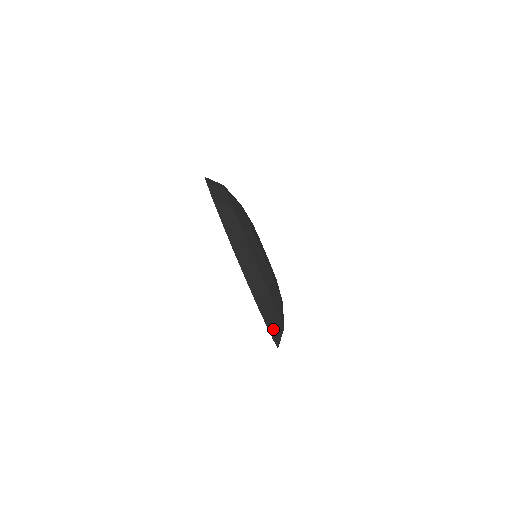
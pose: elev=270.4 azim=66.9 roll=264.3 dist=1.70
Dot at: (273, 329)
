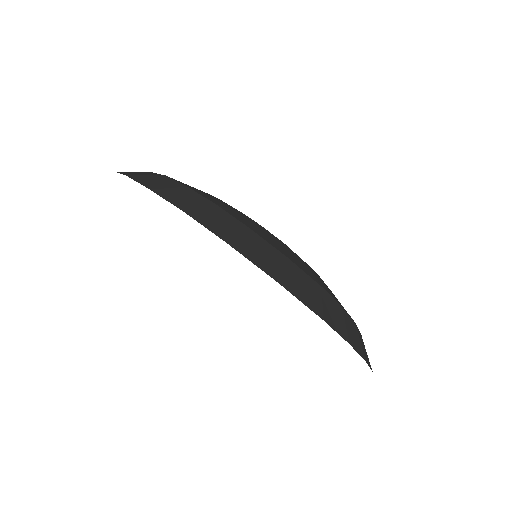
Dot at: (260, 259)
